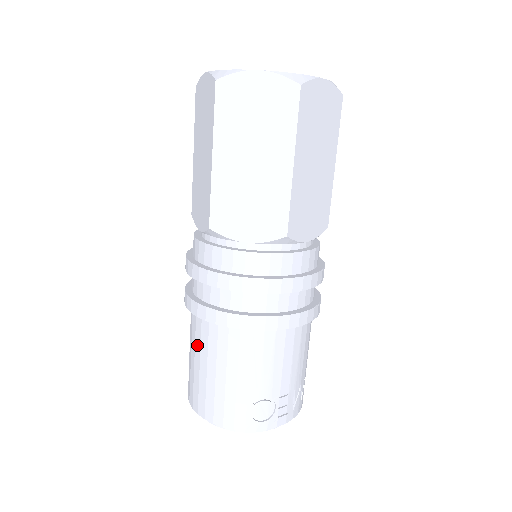
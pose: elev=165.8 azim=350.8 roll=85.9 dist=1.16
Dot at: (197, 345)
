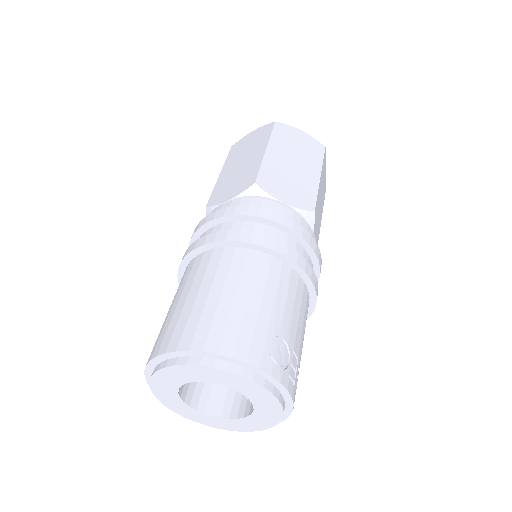
Dot at: (208, 276)
